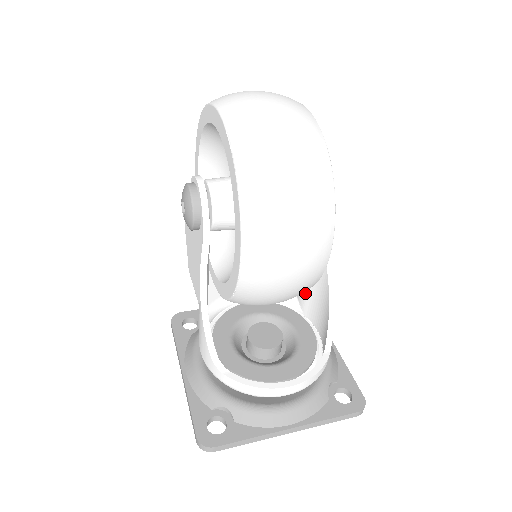
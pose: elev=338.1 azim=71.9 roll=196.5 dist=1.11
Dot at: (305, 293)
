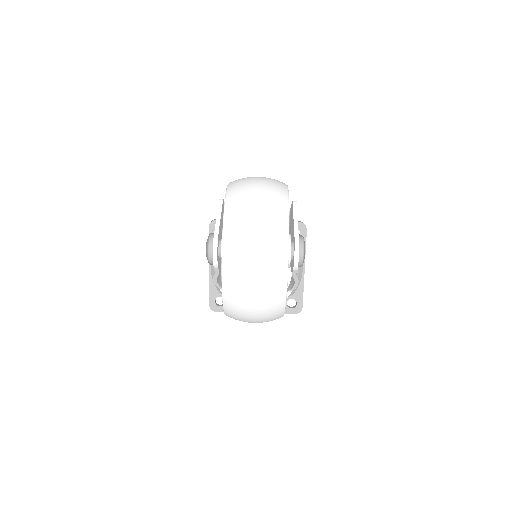
Dot at: occluded
